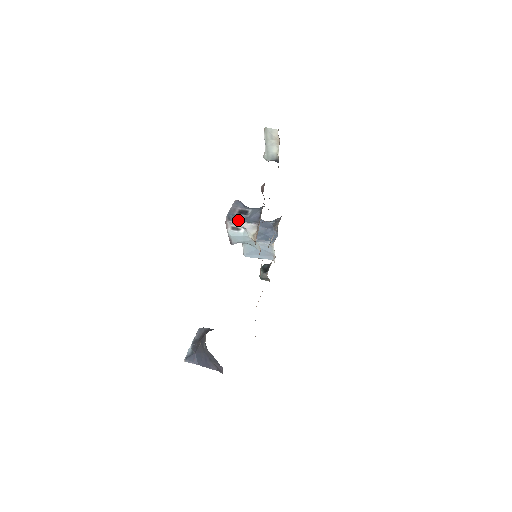
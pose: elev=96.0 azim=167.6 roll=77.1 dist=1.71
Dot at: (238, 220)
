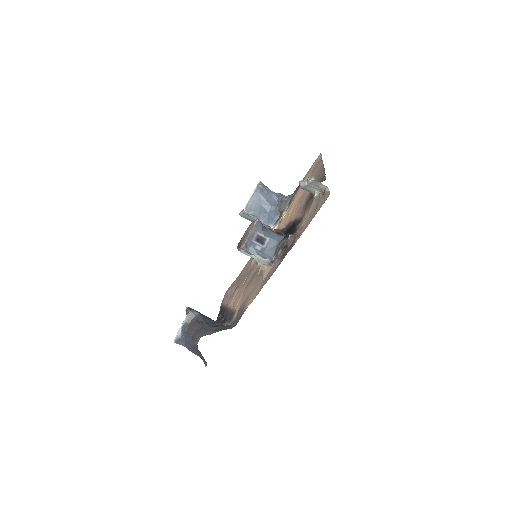
Dot at: (254, 252)
